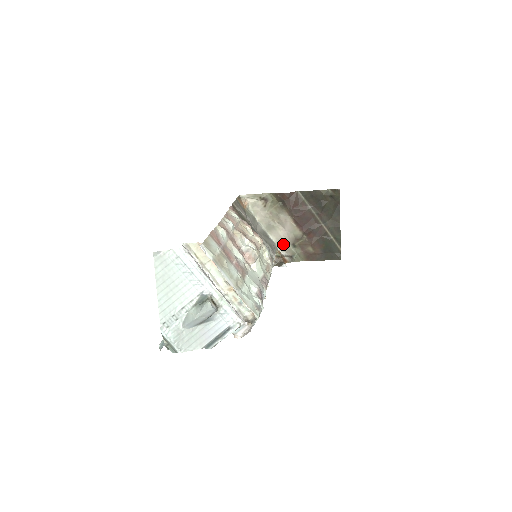
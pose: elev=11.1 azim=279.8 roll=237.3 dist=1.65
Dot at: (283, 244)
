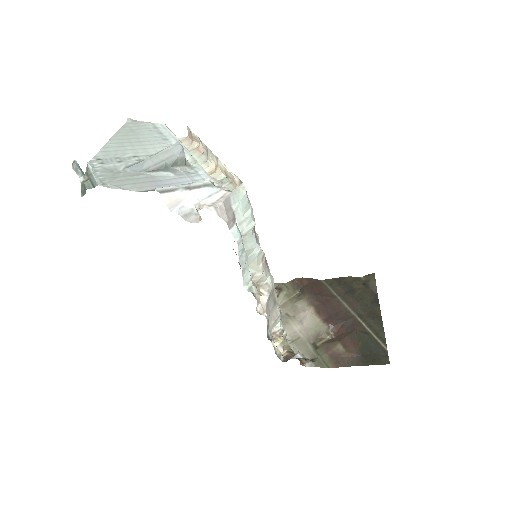
Dot at: (299, 343)
